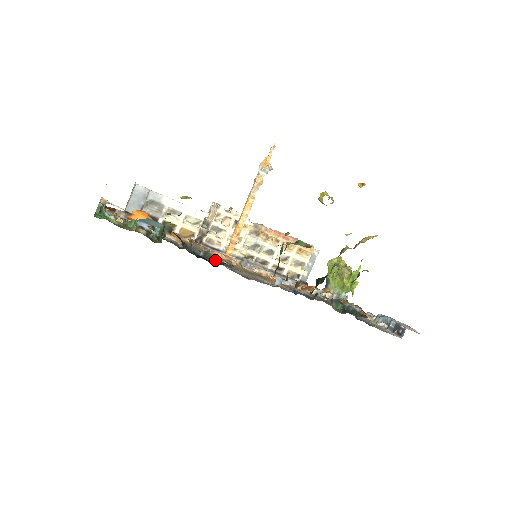
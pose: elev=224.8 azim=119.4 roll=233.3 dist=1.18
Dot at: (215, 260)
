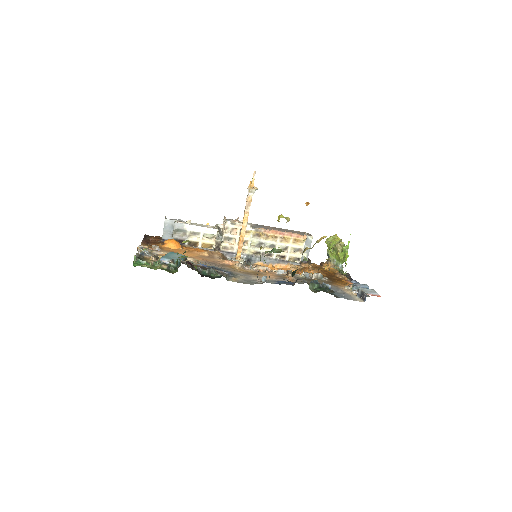
Dot at: (216, 274)
